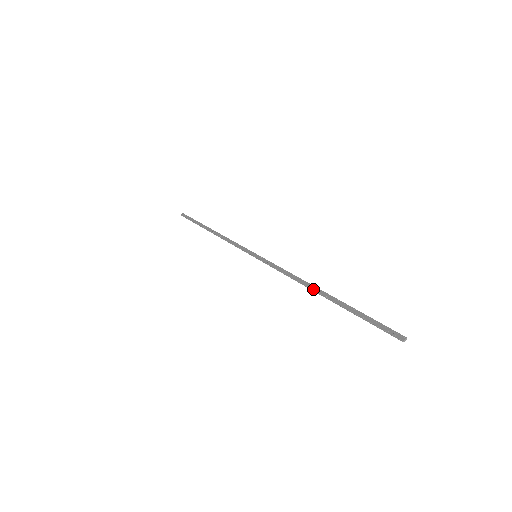
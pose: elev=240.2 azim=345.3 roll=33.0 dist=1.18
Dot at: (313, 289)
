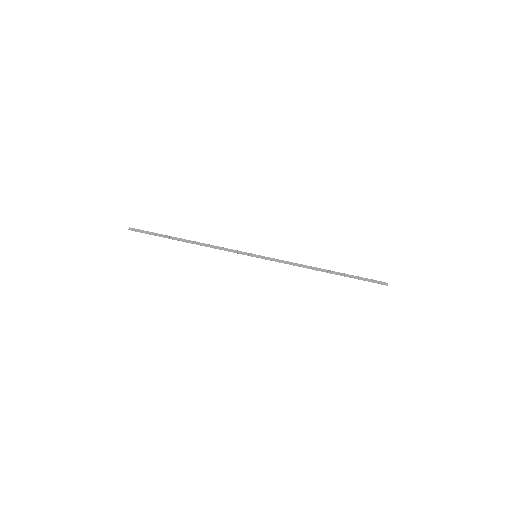
Dot at: (321, 271)
